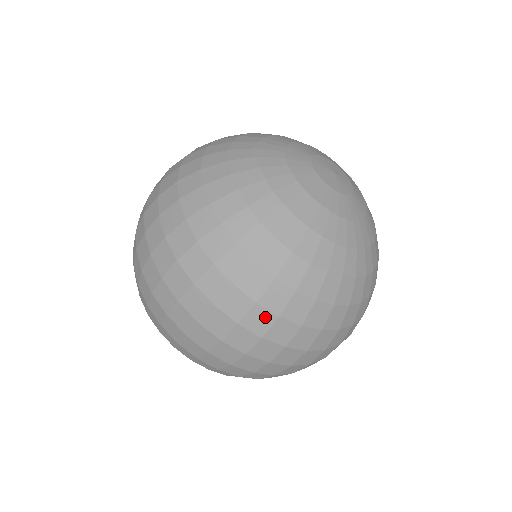
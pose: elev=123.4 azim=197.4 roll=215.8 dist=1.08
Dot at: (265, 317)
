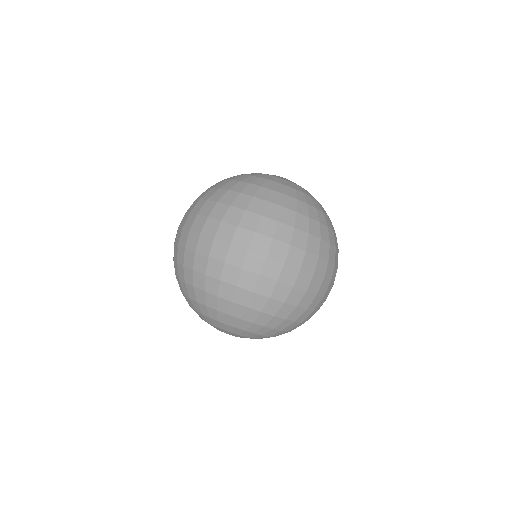
Dot at: (287, 230)
